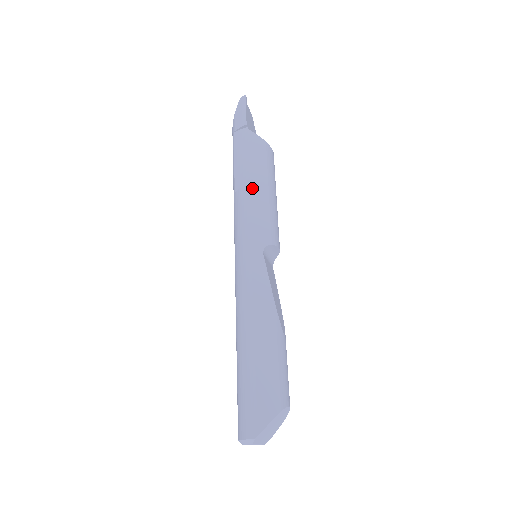
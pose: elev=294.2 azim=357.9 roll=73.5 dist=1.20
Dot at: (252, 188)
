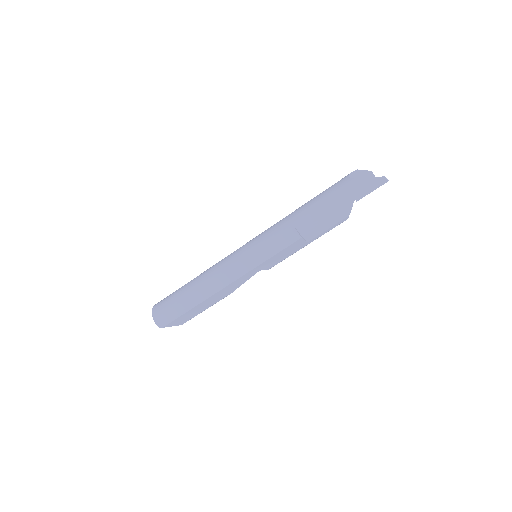
Dot at: (301, 240)
